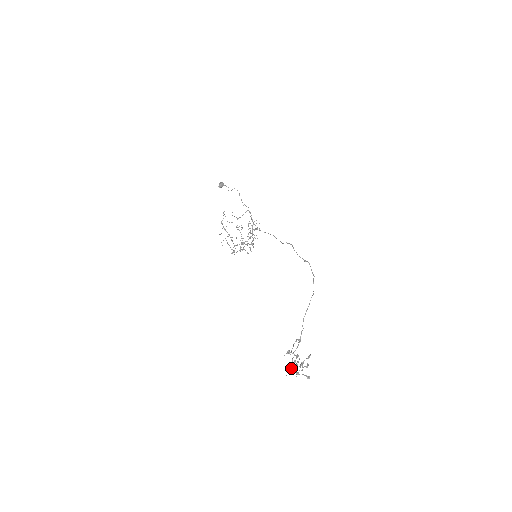
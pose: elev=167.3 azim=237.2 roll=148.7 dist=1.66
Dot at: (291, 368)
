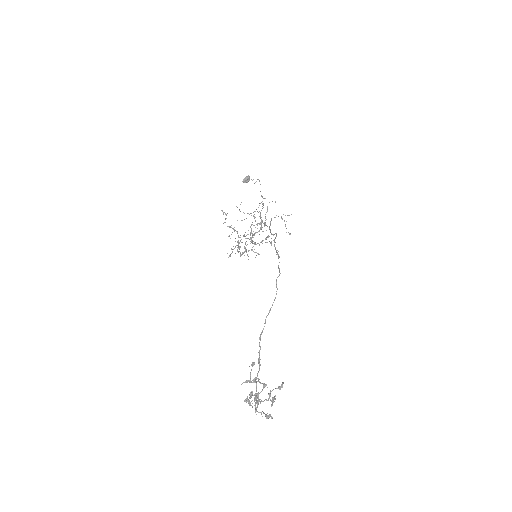
Dot at: occluded
